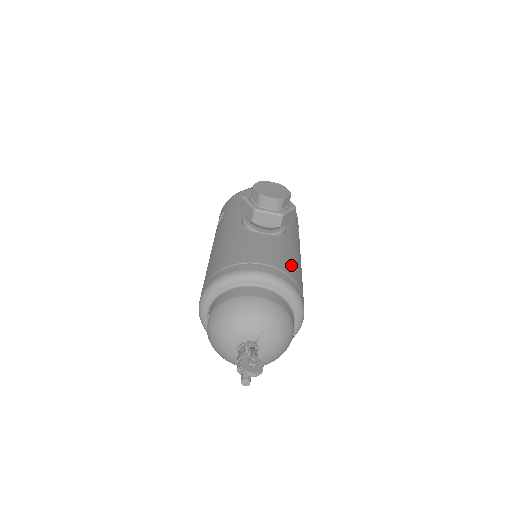
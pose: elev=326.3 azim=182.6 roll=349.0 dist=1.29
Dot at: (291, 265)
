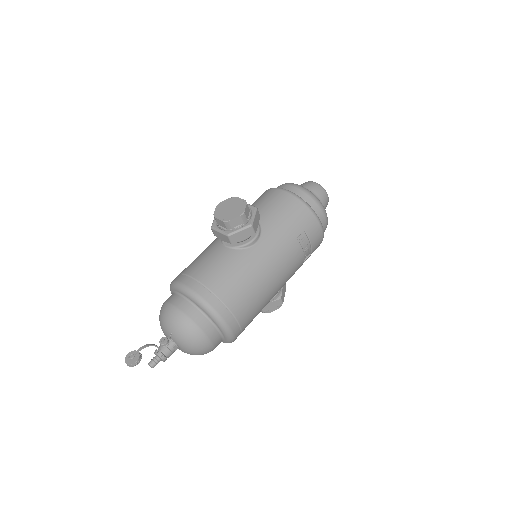
Dot at: (227, 281)
